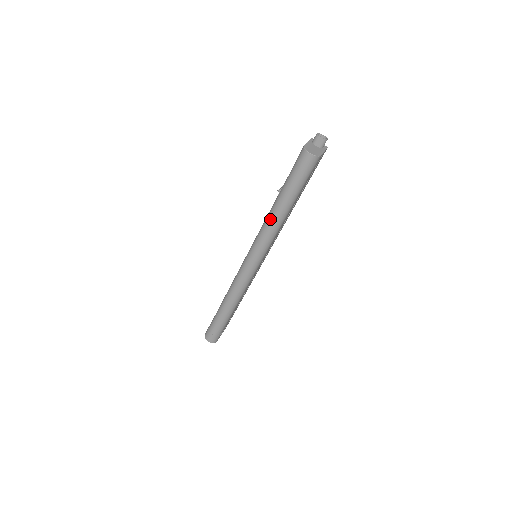
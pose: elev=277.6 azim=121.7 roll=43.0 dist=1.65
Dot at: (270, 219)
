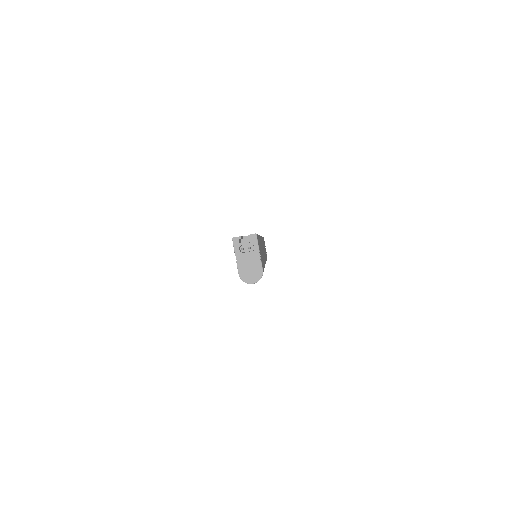
Dot at: occluded
